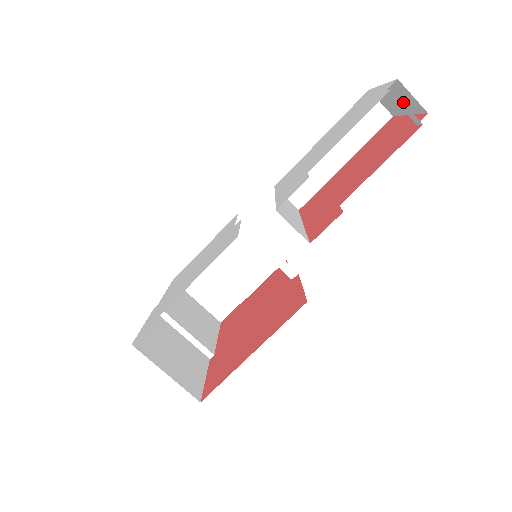
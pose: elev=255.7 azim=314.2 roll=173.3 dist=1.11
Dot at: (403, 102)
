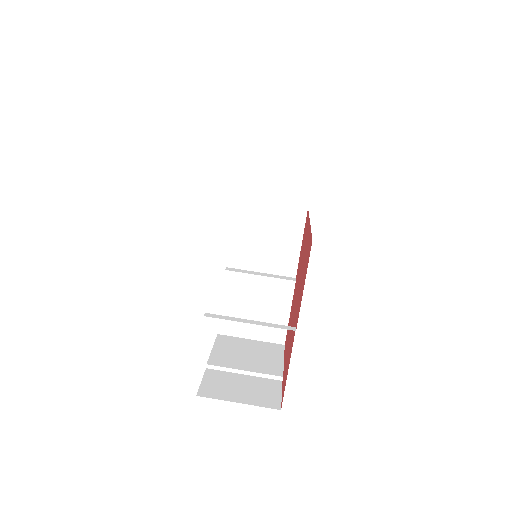
Dot at: (262, 186)
